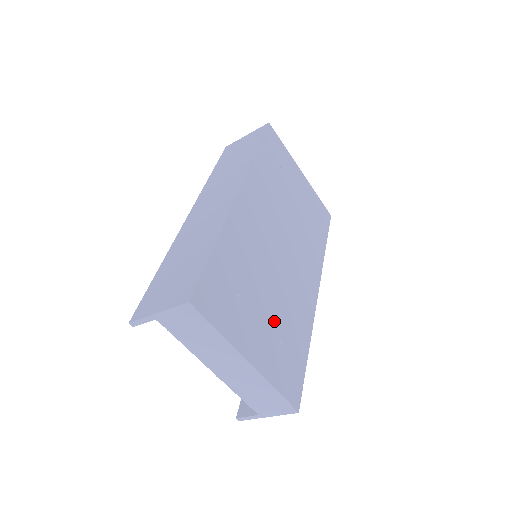
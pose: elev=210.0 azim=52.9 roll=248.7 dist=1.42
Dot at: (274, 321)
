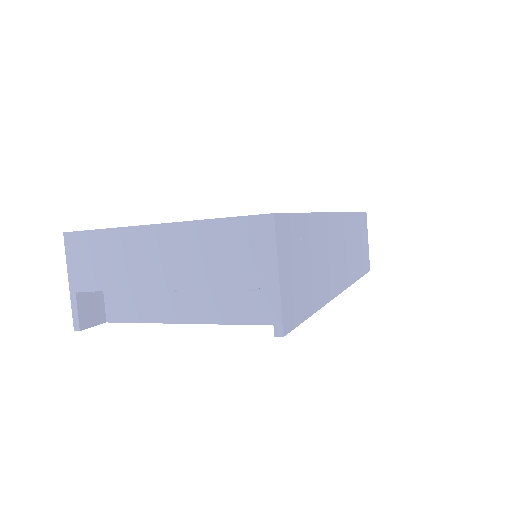
Dot at: occluded
